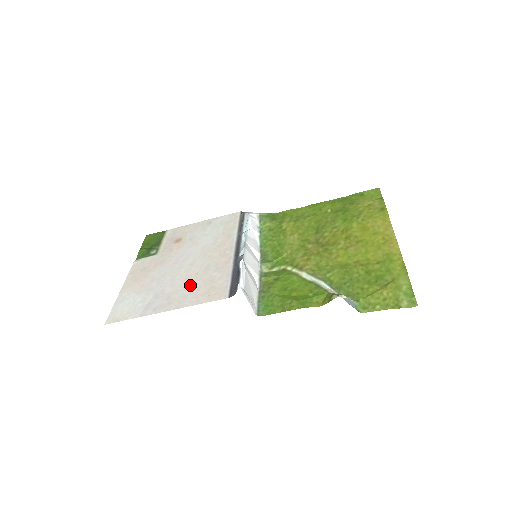
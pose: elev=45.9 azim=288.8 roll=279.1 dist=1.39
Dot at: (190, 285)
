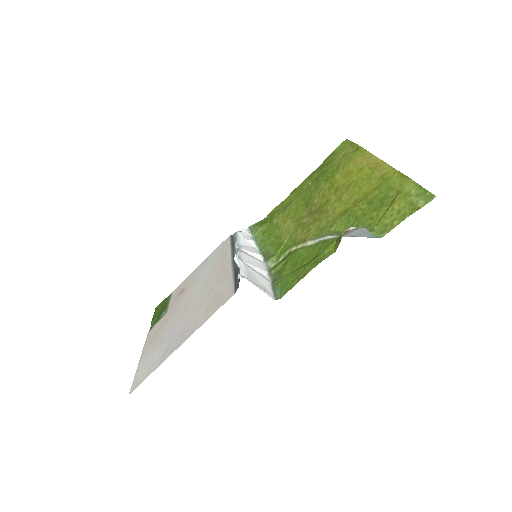
Dot at: (198, 311)
